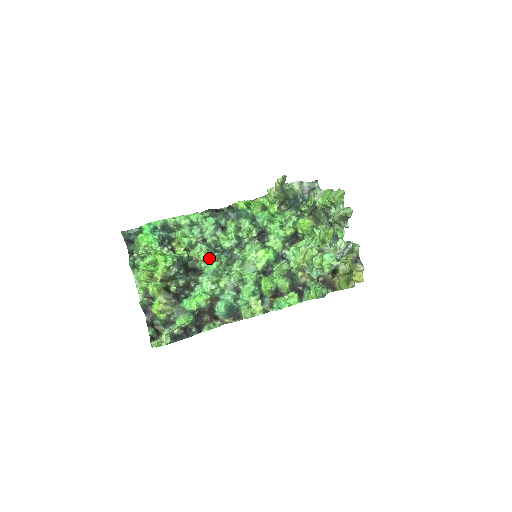
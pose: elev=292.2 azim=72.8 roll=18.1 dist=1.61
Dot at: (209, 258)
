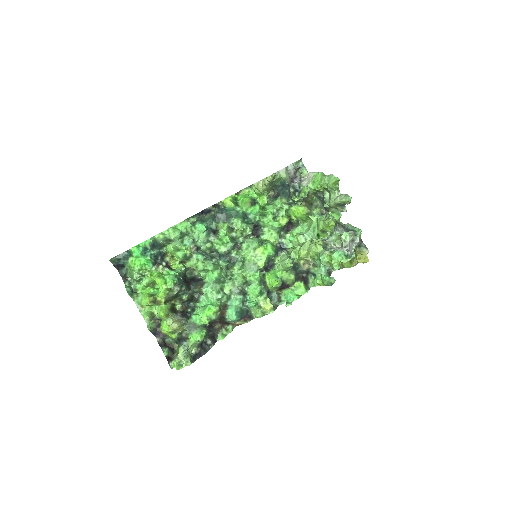
Dot at: (208, 268)
